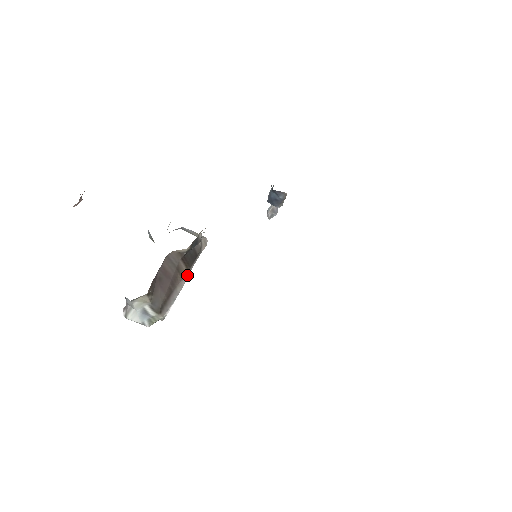
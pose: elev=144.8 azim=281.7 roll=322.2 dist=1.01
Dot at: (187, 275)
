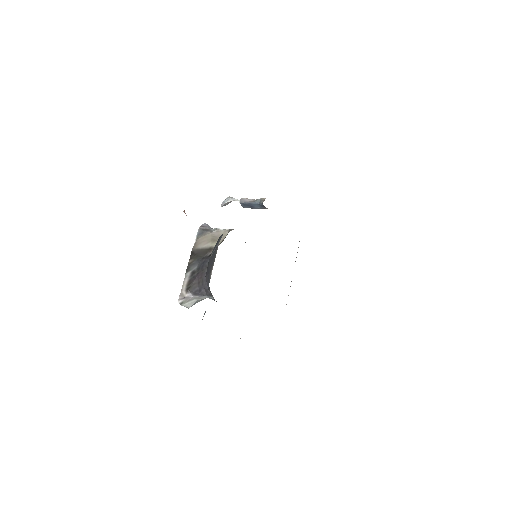
Dot at: occluded
